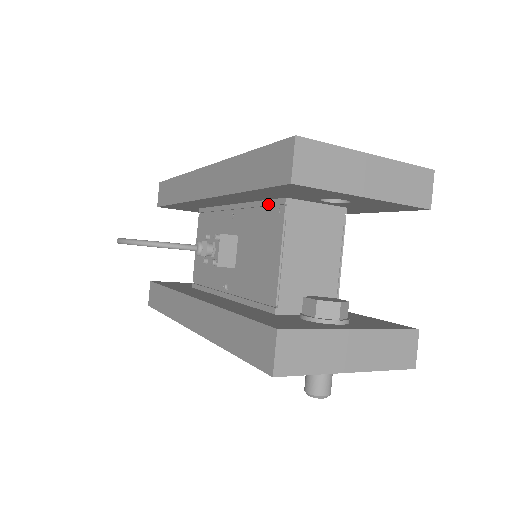
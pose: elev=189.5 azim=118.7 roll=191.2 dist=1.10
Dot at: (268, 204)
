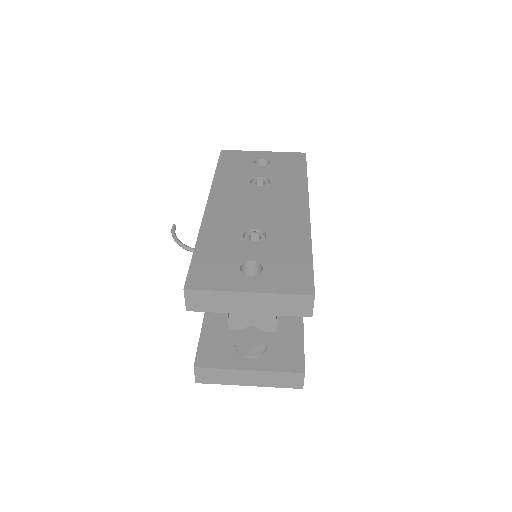
Dot at: occluded
